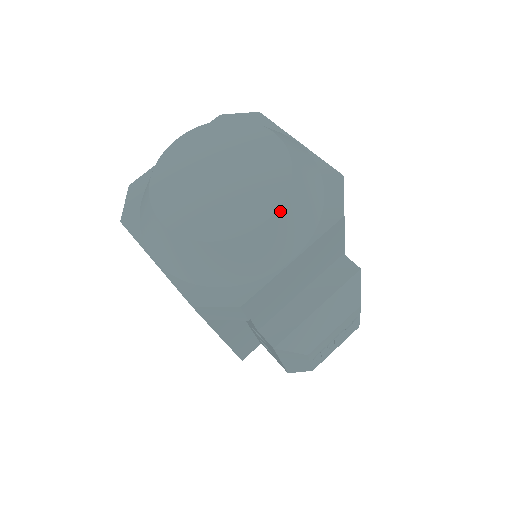
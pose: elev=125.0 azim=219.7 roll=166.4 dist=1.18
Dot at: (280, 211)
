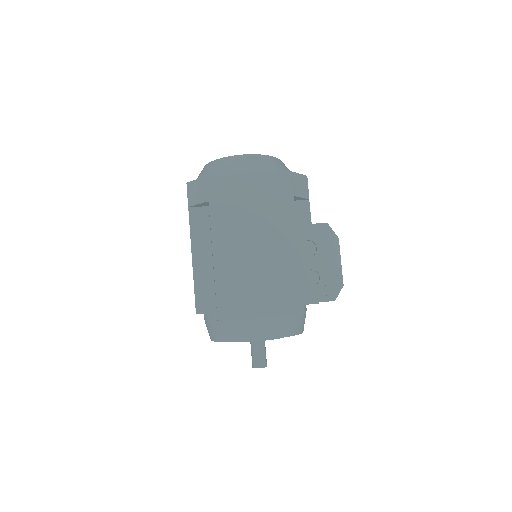
Dot at: occluded
